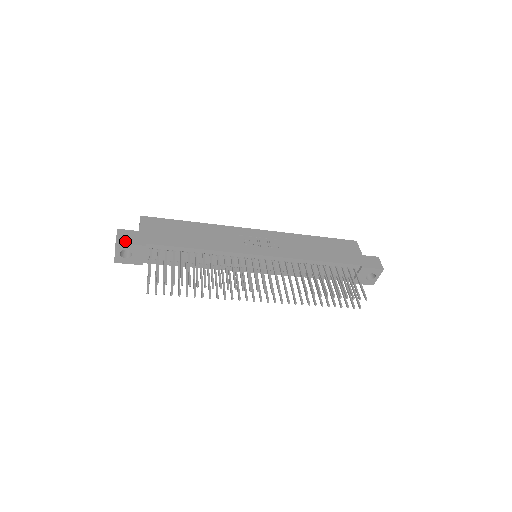
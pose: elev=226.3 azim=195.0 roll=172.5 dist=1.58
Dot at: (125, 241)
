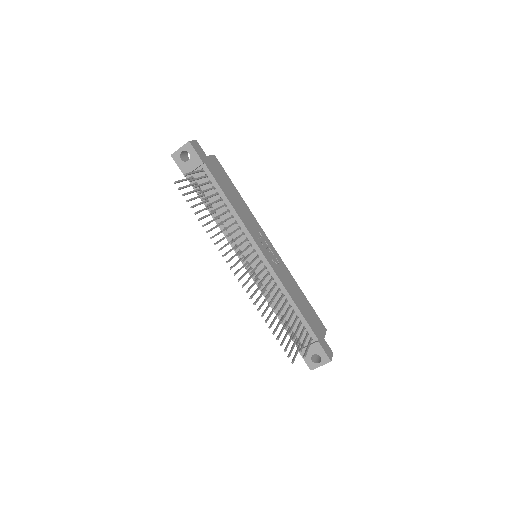
Dot at: (195, 147)
